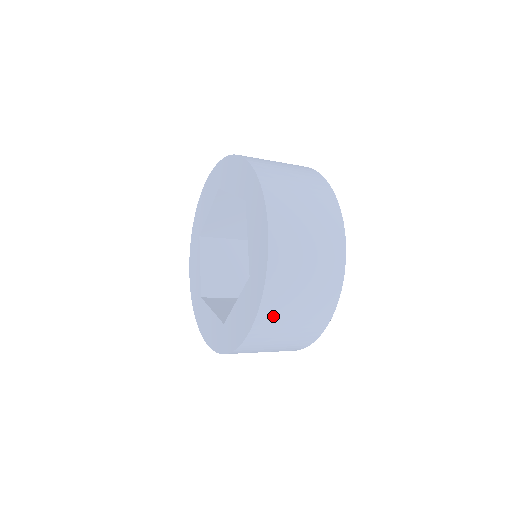
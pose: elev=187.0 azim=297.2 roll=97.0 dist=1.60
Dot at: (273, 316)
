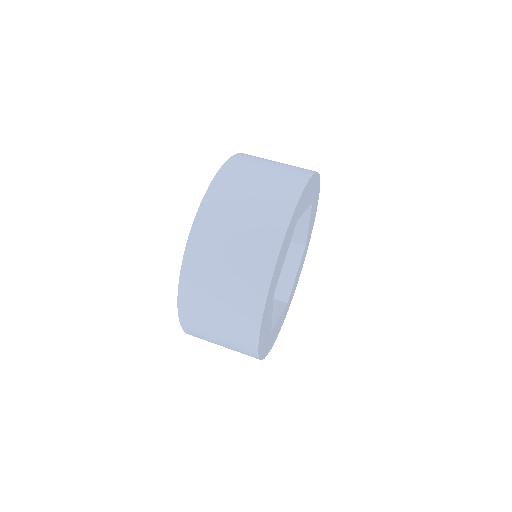
Dot at: occluded
